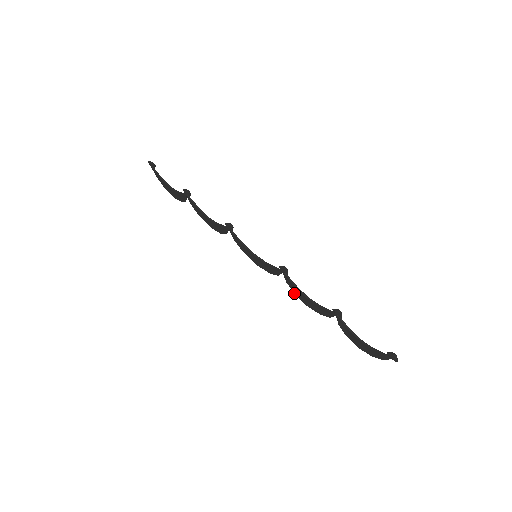
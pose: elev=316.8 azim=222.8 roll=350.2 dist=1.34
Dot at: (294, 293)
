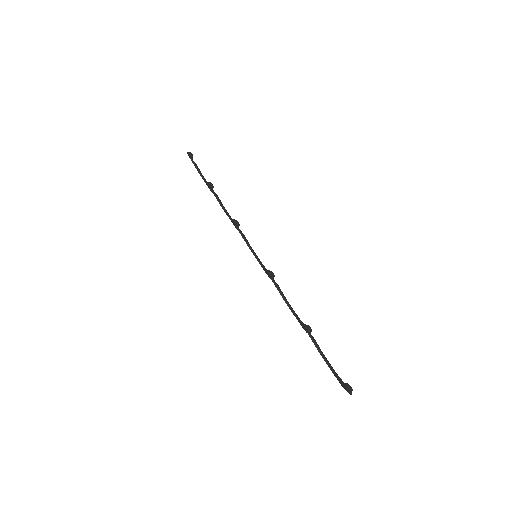
Dot at: occluded
